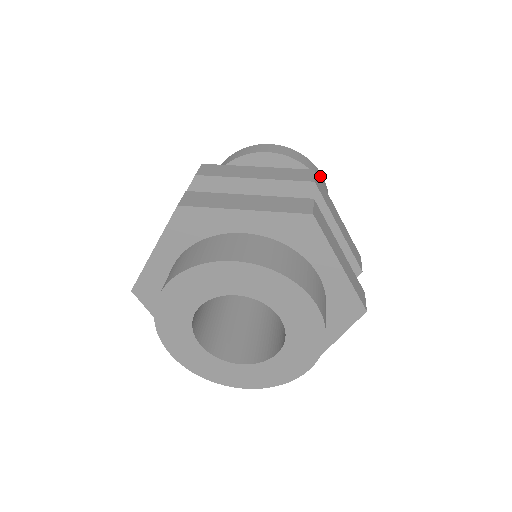
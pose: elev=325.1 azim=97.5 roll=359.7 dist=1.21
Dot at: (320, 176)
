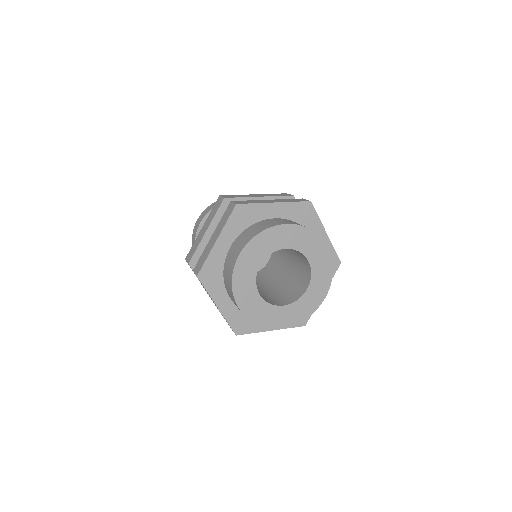
Dot at: occluded
